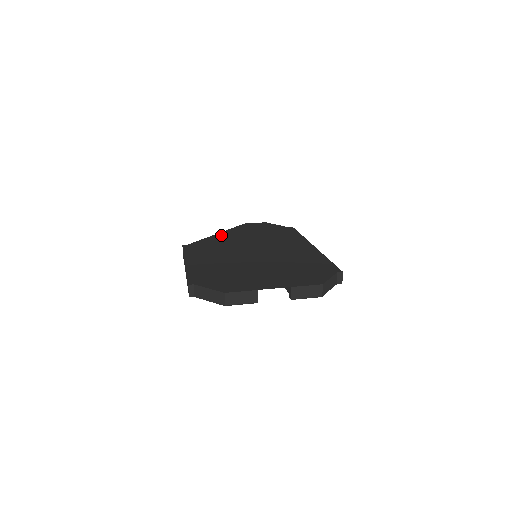
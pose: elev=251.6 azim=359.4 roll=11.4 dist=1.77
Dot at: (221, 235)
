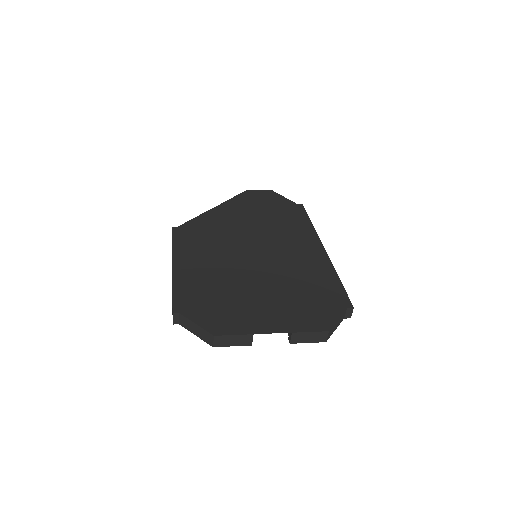
Dot at: (218, 211)
